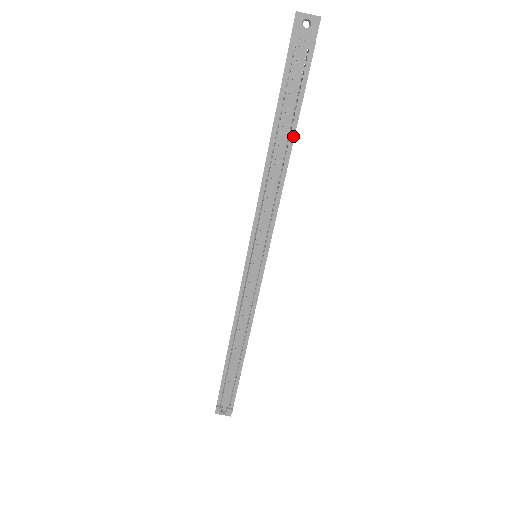
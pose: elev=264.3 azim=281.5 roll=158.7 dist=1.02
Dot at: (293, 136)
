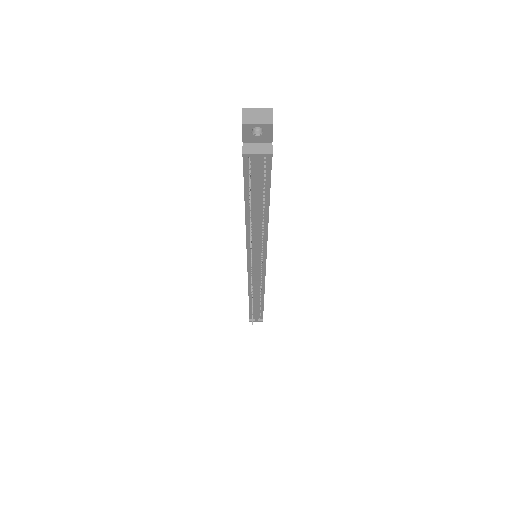
Dot at: (268, 207)
